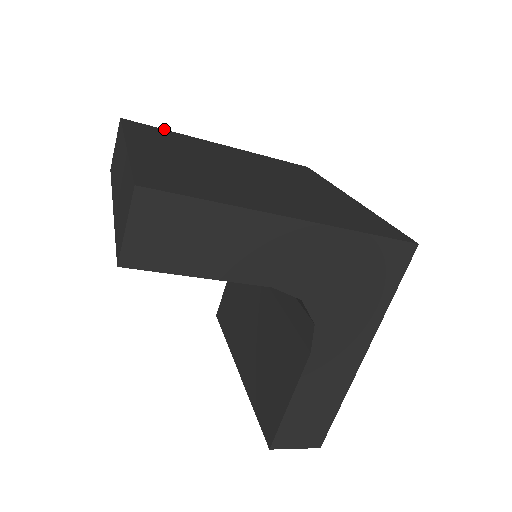
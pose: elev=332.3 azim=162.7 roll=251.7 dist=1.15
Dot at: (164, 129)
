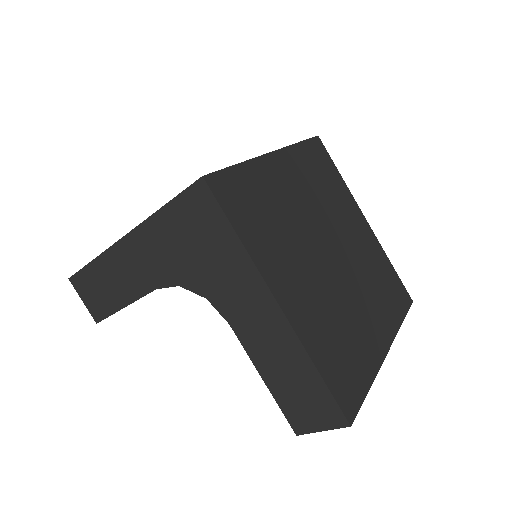
Dot at: occluded
